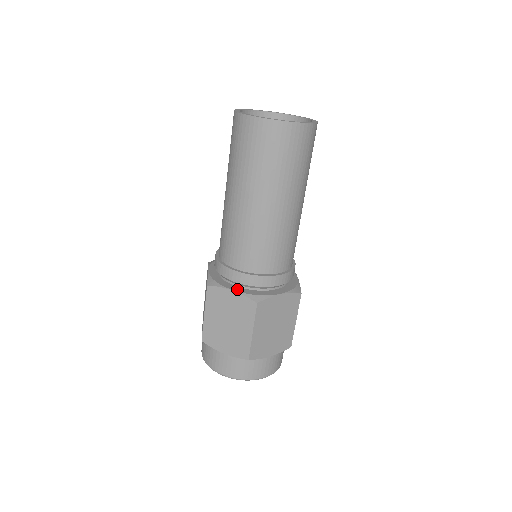
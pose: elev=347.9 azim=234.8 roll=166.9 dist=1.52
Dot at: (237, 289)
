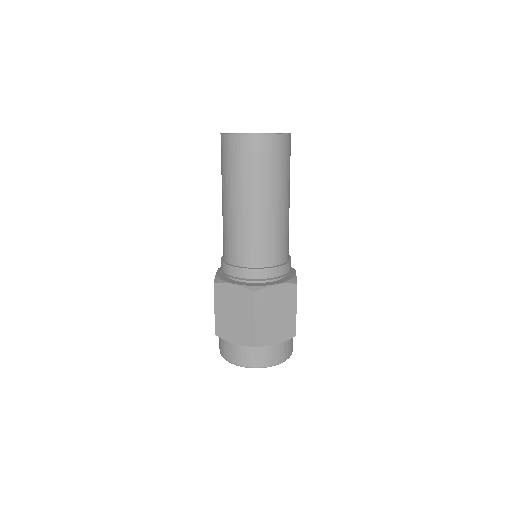
Dot at: (238, 283)
